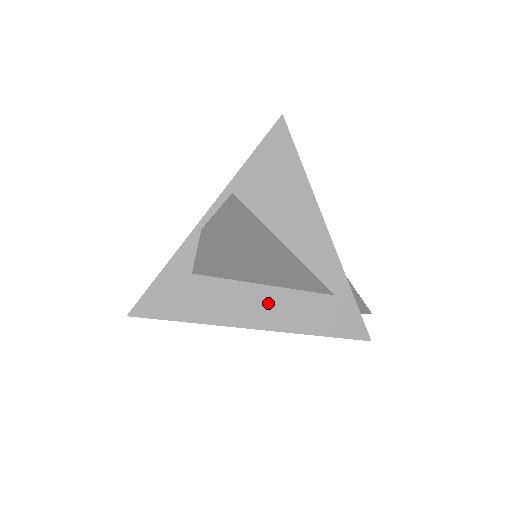
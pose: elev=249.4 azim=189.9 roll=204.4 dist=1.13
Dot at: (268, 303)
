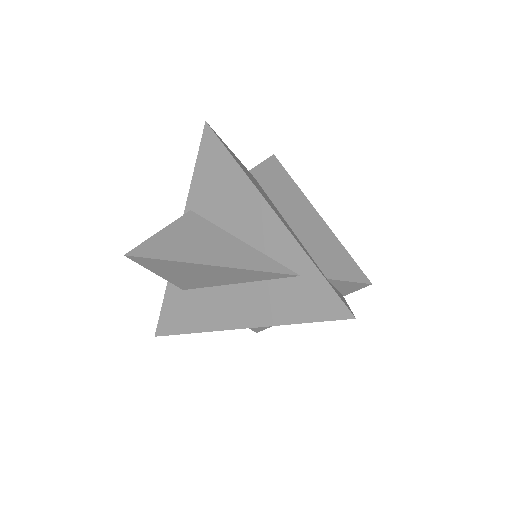
Dot at: (243, 301)
